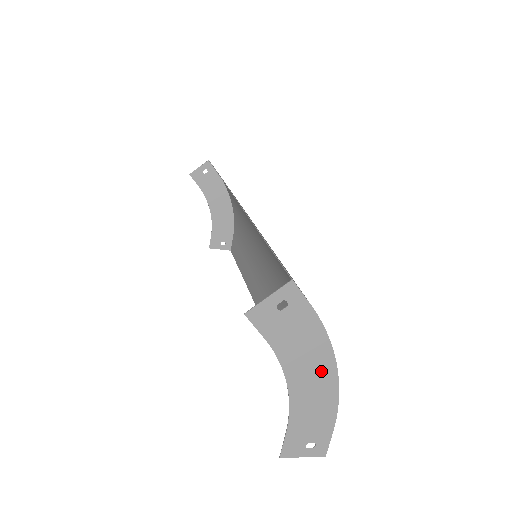
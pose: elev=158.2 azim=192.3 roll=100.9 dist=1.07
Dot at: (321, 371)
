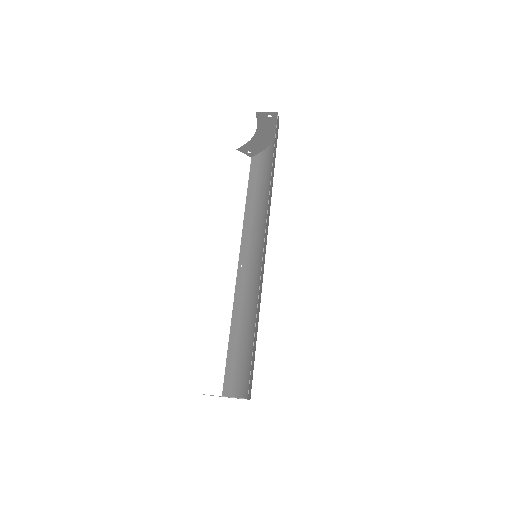
Dot at: occluded
